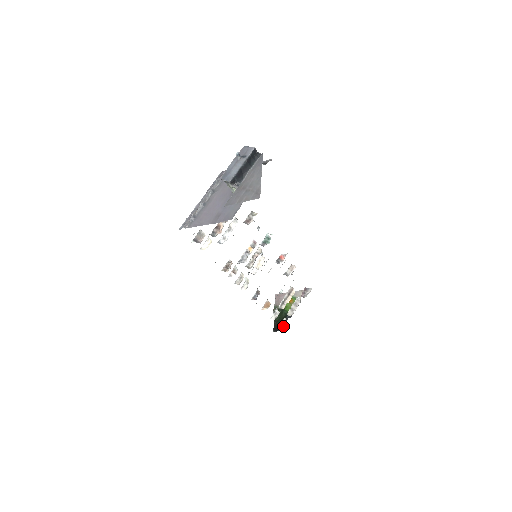
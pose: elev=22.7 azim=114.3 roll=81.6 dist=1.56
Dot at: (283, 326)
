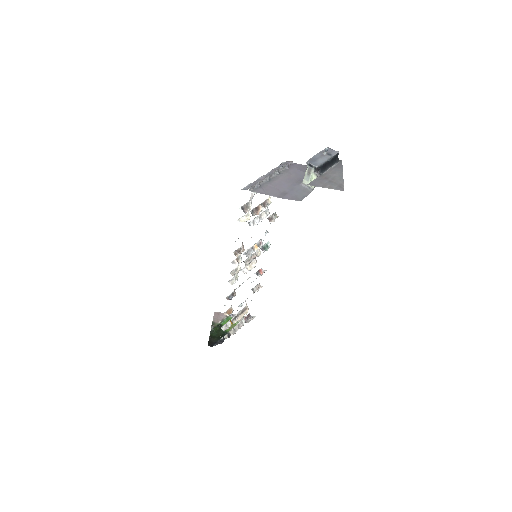
Dot at: (220, 343)
